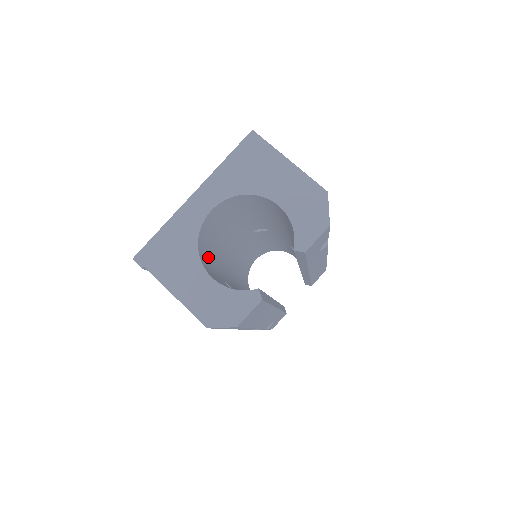
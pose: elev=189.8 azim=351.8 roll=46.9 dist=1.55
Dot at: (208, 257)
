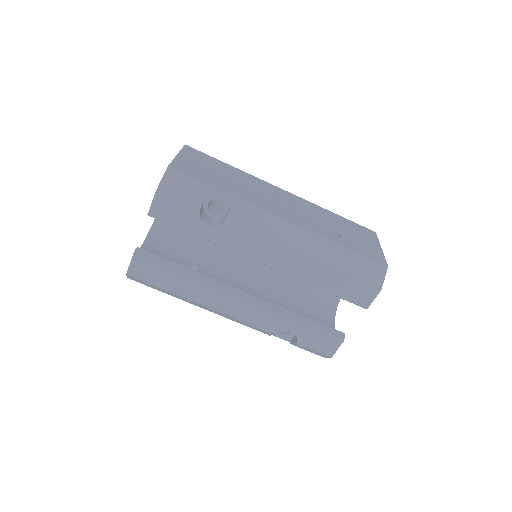
Dot at: (175, 242)
